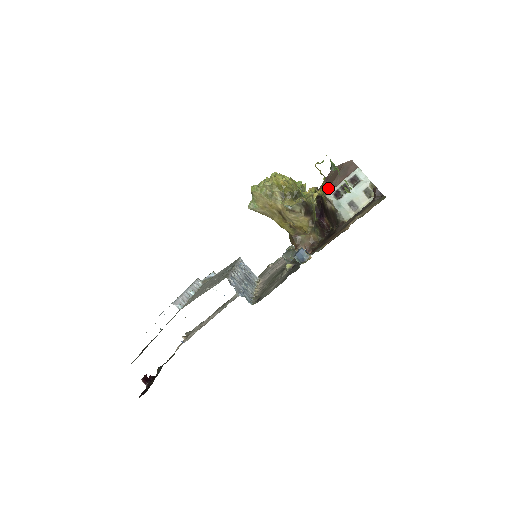
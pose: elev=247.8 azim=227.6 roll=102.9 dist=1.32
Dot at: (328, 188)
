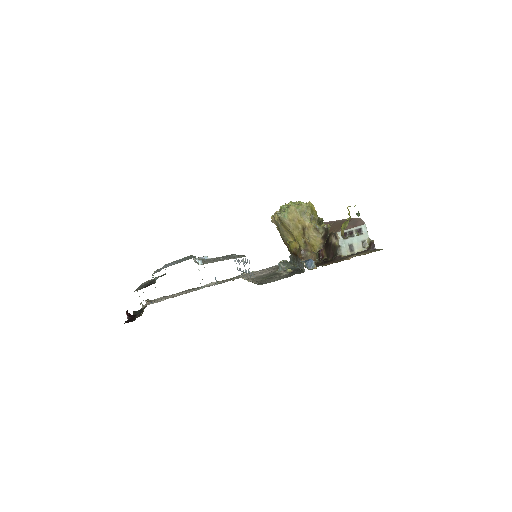
Dot at: (338, 229)
